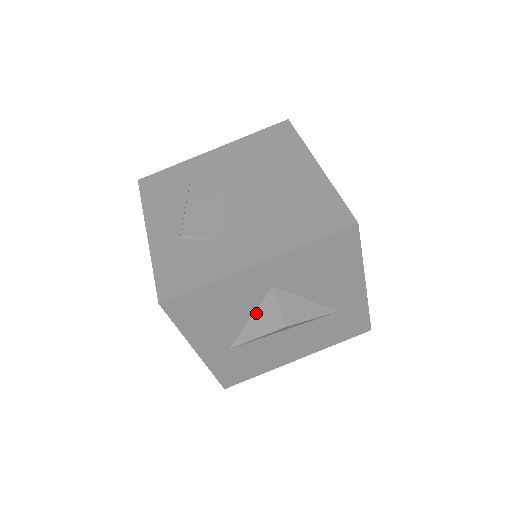
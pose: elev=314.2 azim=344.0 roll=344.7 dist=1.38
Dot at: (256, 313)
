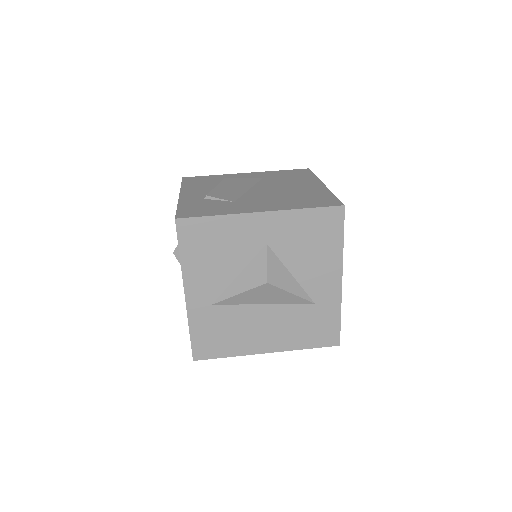
Dot at: (246, 268)
